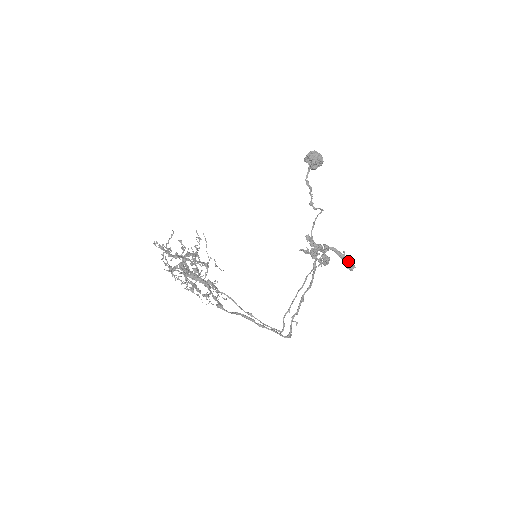
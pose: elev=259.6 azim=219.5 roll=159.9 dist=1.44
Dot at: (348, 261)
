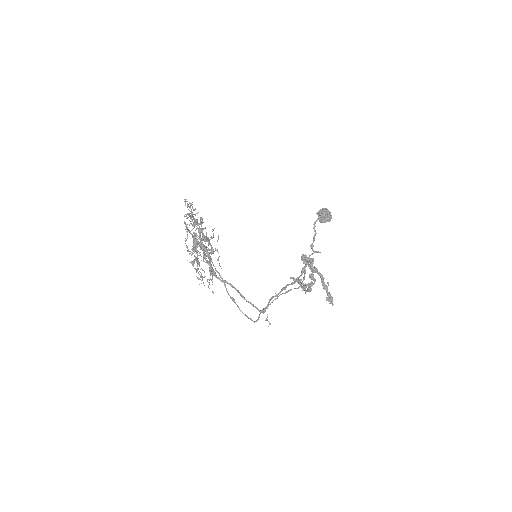
Dot at: (329, 293)
